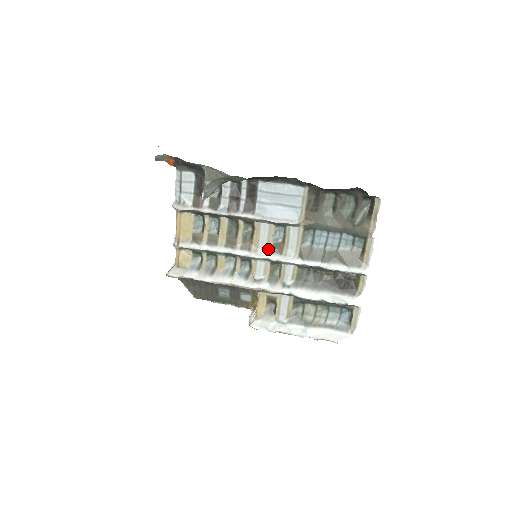
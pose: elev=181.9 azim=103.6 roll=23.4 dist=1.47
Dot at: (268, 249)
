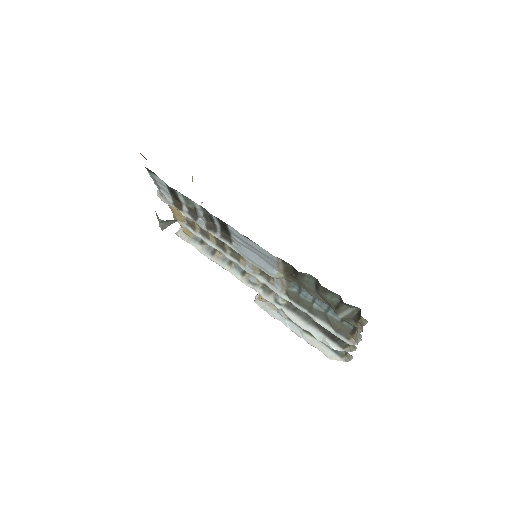
Dot at: (256, 270)
